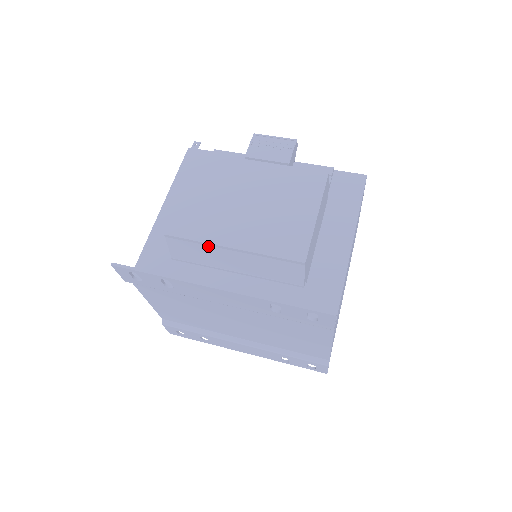
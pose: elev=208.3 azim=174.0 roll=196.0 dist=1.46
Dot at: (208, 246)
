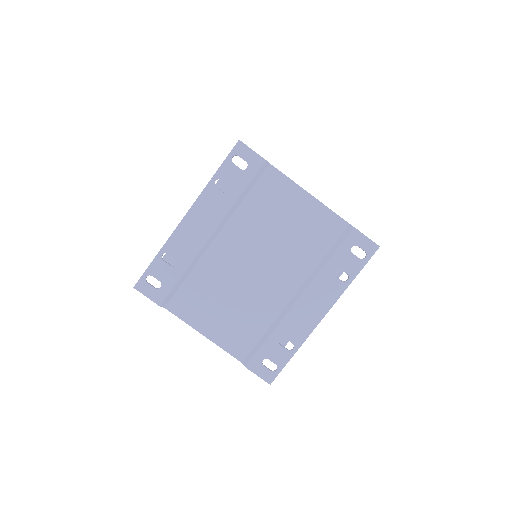
Dot at: occluded
